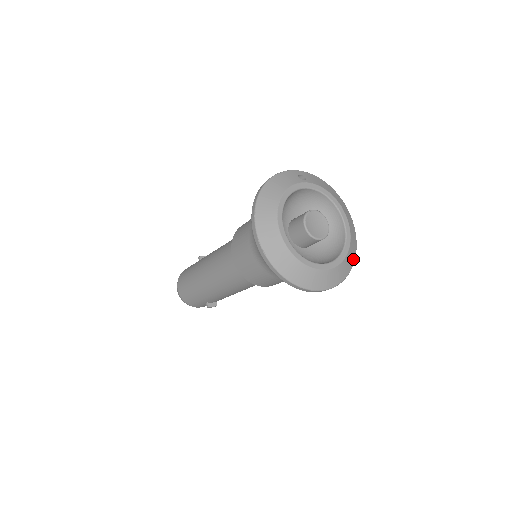
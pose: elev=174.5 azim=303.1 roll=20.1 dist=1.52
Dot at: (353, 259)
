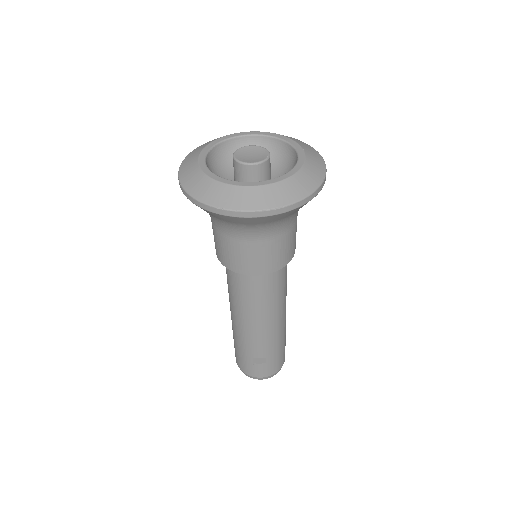
Dot at: (311, 186)
